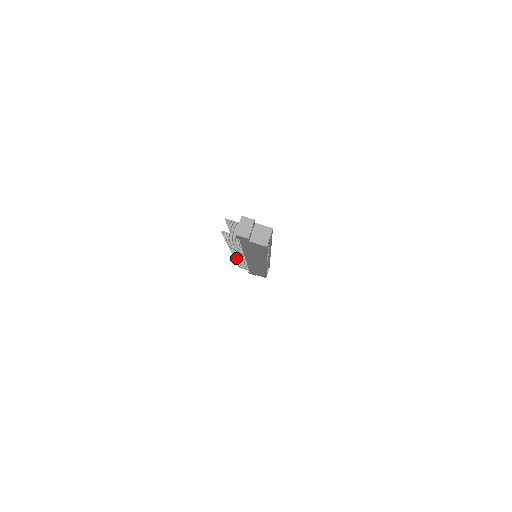
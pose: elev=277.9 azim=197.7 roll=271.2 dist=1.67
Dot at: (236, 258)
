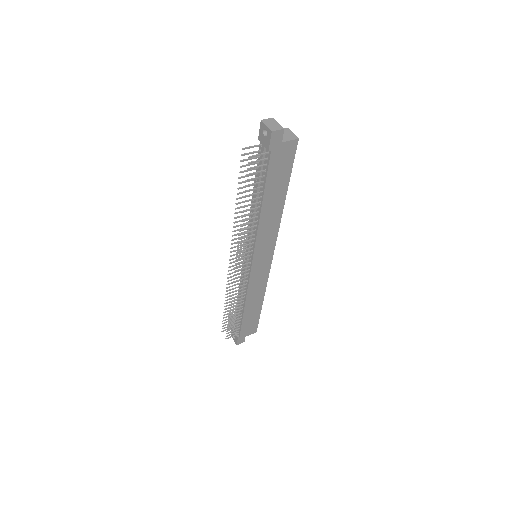
Dot at: (234, 288)
